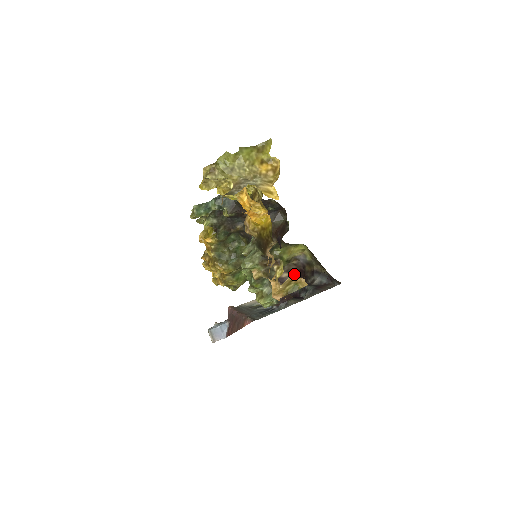
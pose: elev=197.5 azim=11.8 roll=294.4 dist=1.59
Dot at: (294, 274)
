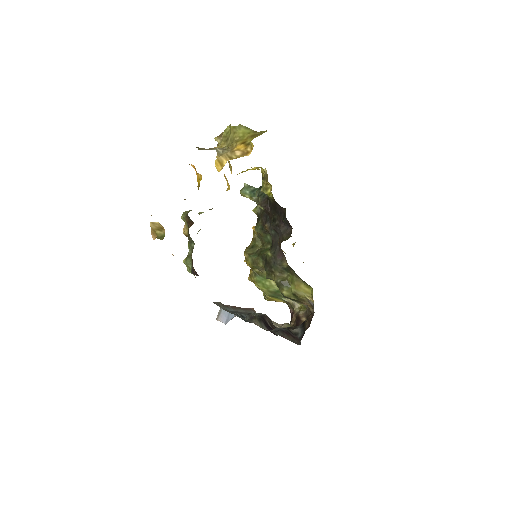
Dot at: (308, 323)
